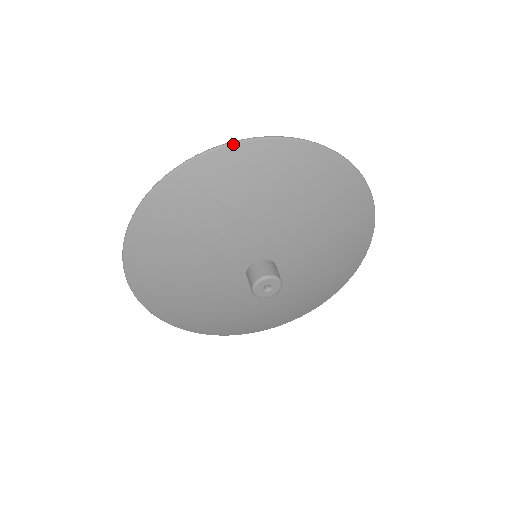
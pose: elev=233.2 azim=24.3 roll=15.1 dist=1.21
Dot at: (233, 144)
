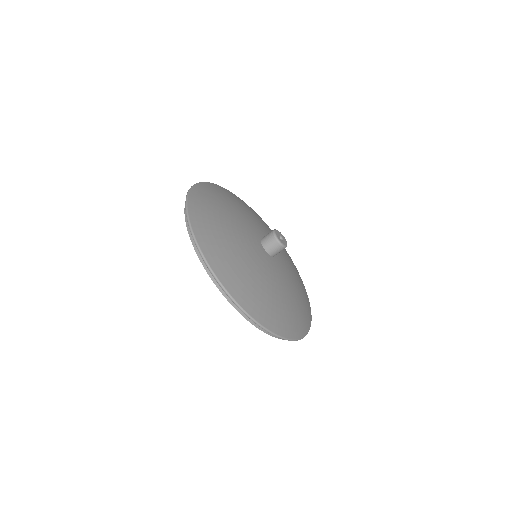
Dot at: (194, 185)
